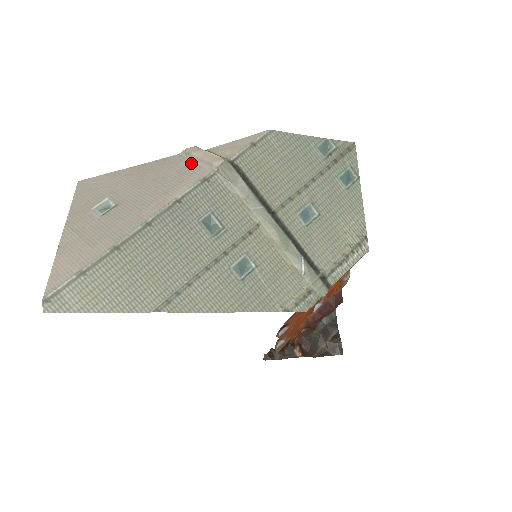
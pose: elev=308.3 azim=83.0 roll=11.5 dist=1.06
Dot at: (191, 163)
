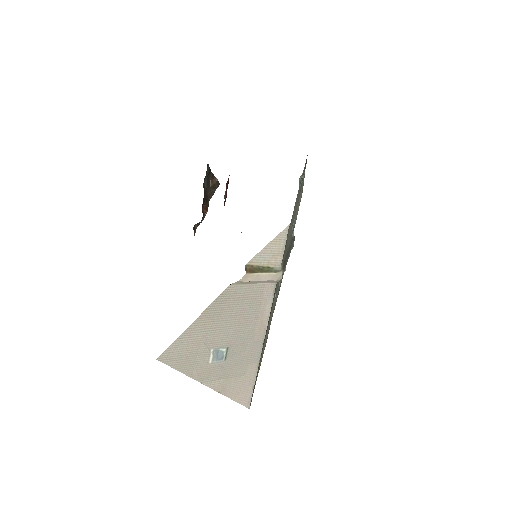
Dot at: (252, 286)
